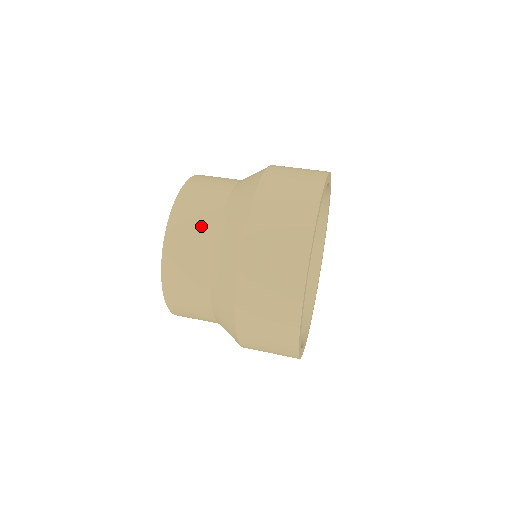
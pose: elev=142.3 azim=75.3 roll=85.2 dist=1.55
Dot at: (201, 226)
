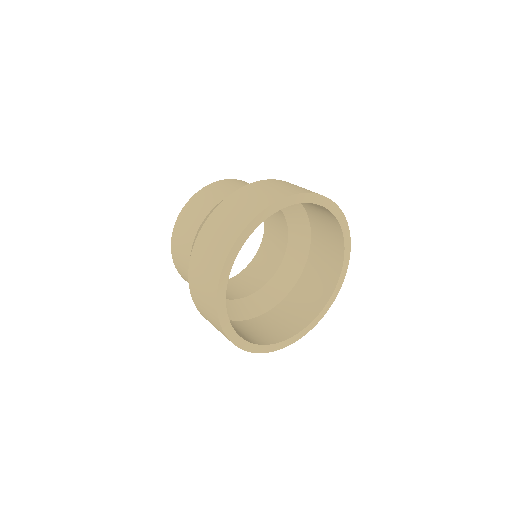
Dot at: (224, 191)
